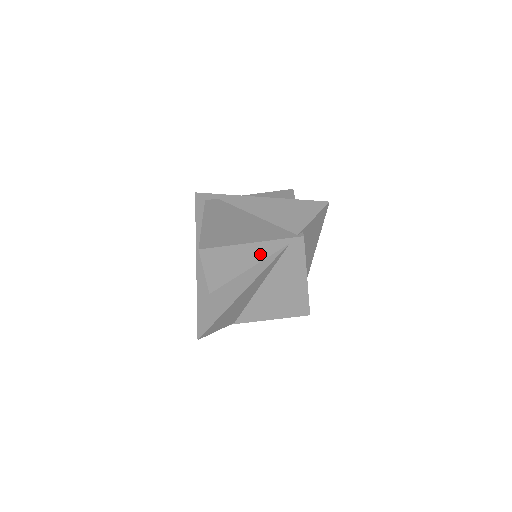
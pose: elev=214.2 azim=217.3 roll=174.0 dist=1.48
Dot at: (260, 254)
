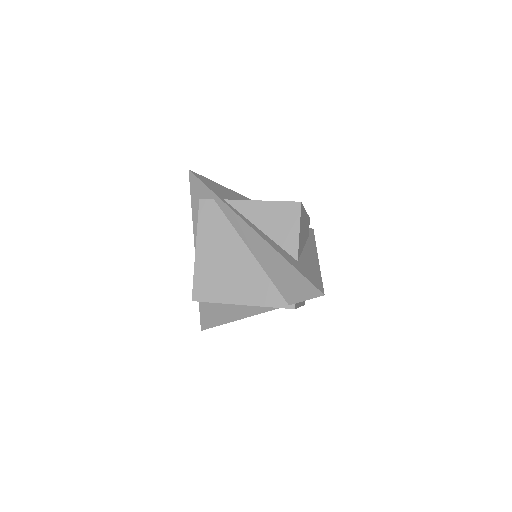
Dot at: occluded
